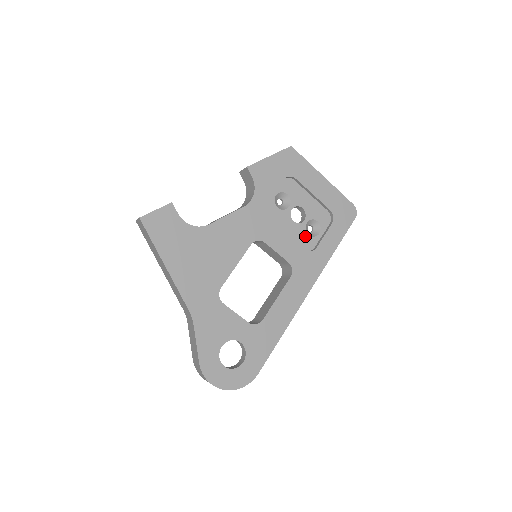
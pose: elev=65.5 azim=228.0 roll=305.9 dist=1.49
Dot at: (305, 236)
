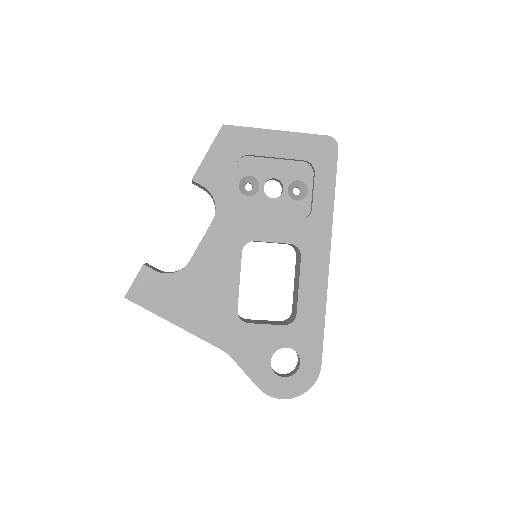
Dot at: (294, 205)
